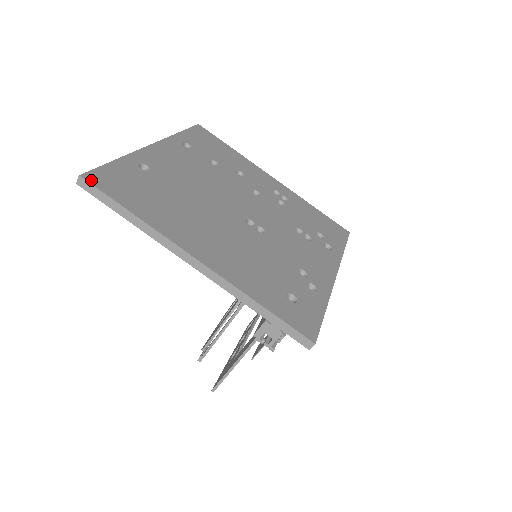
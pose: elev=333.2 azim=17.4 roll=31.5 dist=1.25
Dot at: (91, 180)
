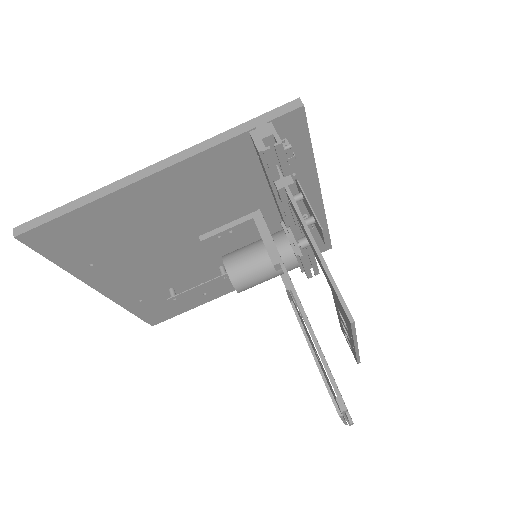
Dot at: (27, 226)
